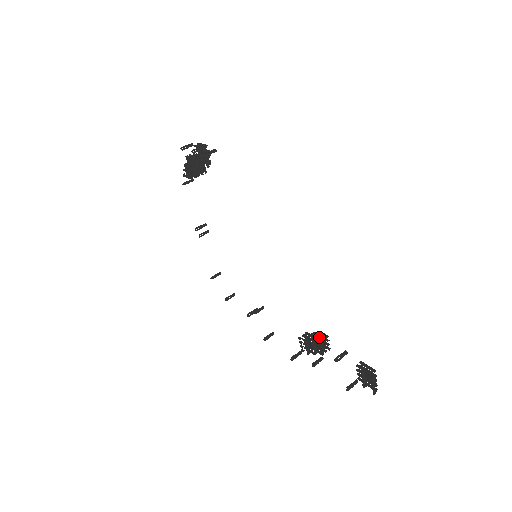
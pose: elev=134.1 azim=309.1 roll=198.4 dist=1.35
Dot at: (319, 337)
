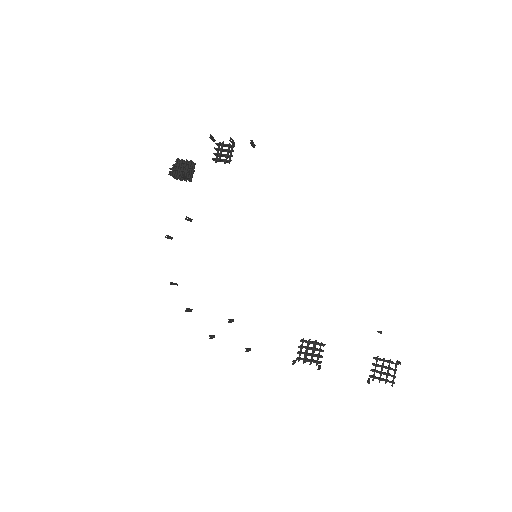
Dot at: (318, 343)
